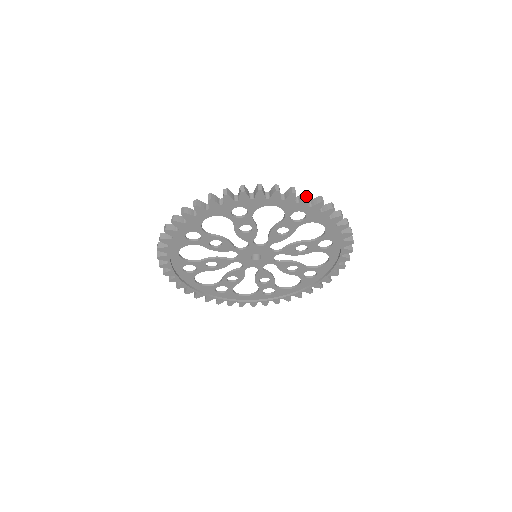
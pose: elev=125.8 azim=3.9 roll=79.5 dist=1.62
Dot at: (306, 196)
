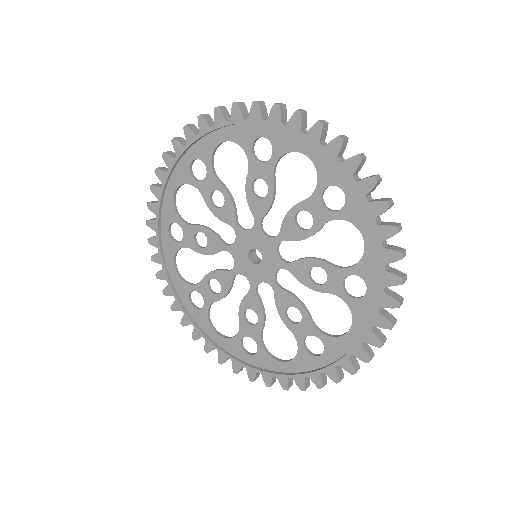
Dot at: occluded
